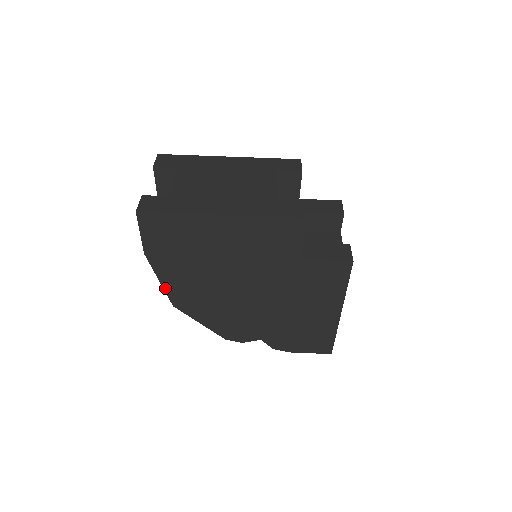
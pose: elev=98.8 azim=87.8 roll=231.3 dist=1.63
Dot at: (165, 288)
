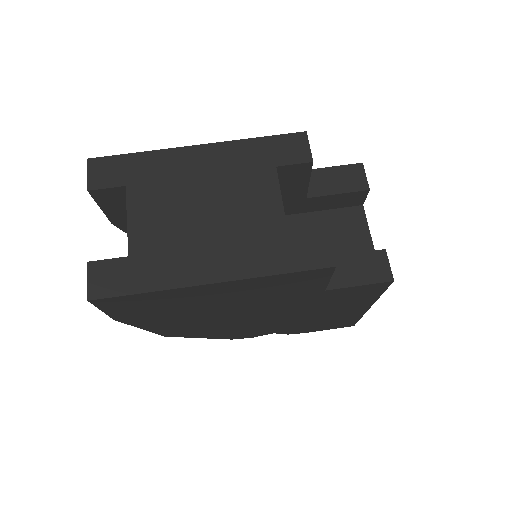
Dot at: (151, 331)
